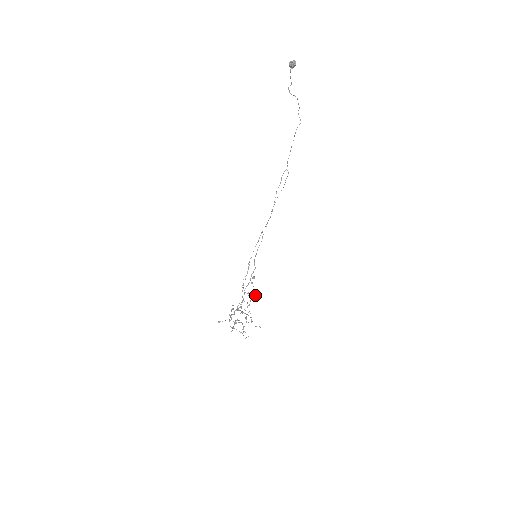
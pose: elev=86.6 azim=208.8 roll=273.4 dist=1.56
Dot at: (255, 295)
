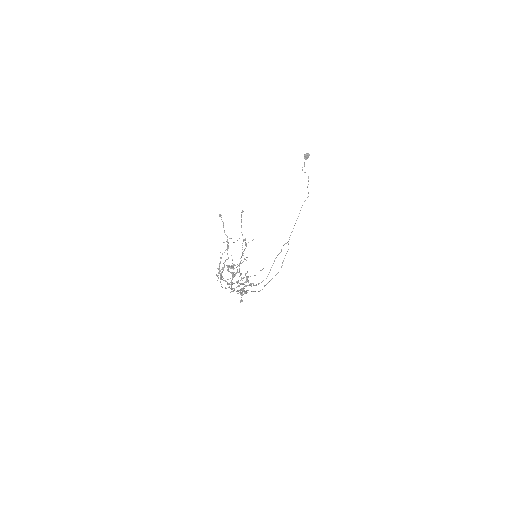
Dot at: (249, 285)
